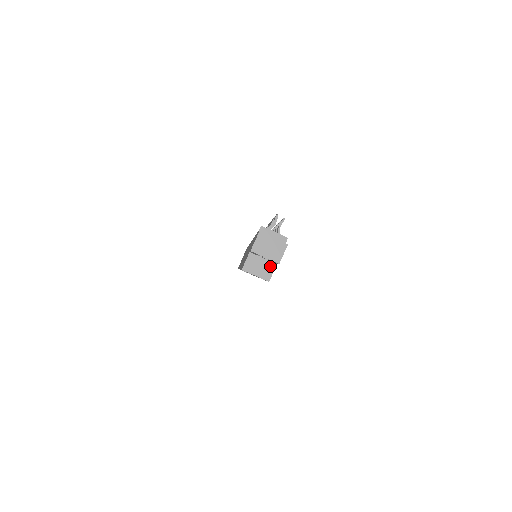
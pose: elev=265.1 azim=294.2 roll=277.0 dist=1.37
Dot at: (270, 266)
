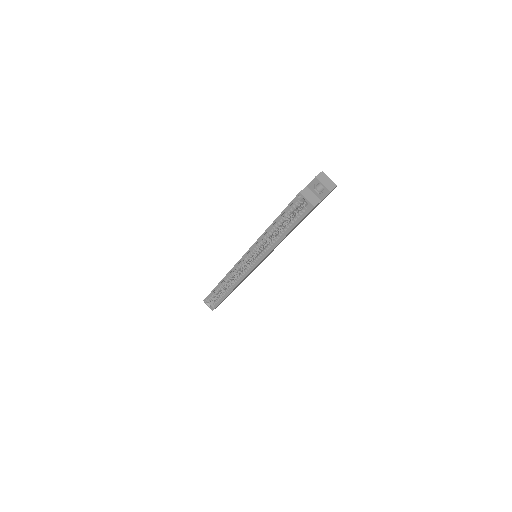
Dot at: (317, 200)
